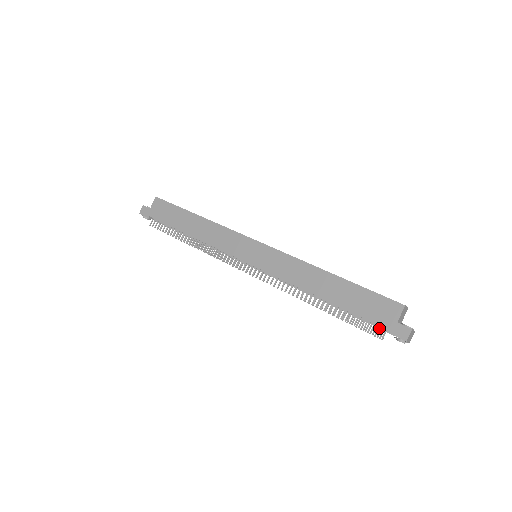
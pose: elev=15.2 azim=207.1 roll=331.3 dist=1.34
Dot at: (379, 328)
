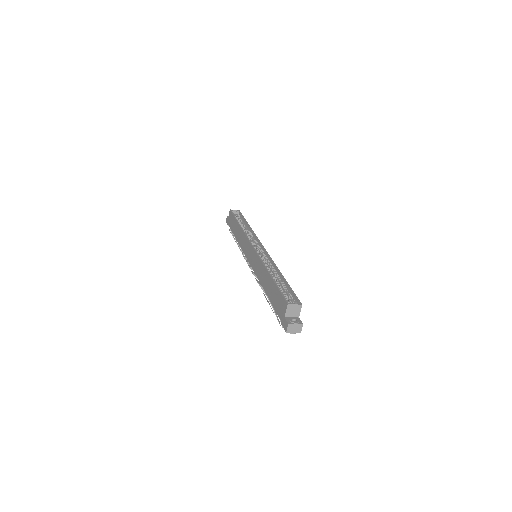
Dot at: occluded
